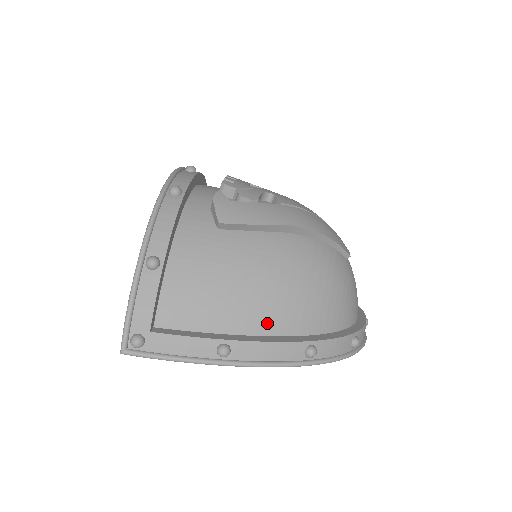
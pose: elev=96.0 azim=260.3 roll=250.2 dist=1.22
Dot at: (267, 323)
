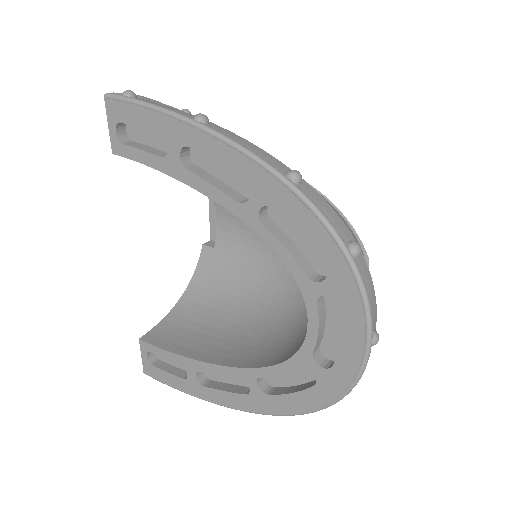
Dot at: occluded
